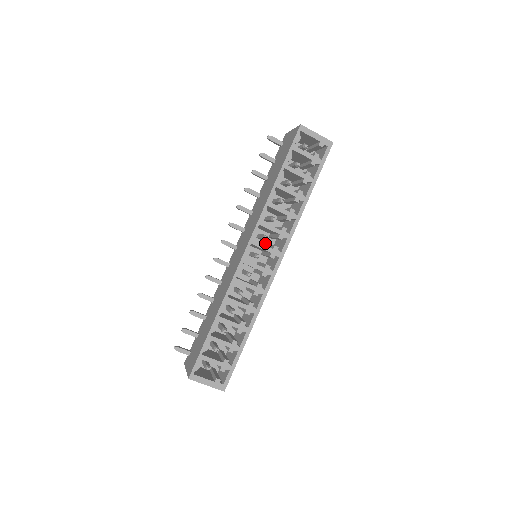
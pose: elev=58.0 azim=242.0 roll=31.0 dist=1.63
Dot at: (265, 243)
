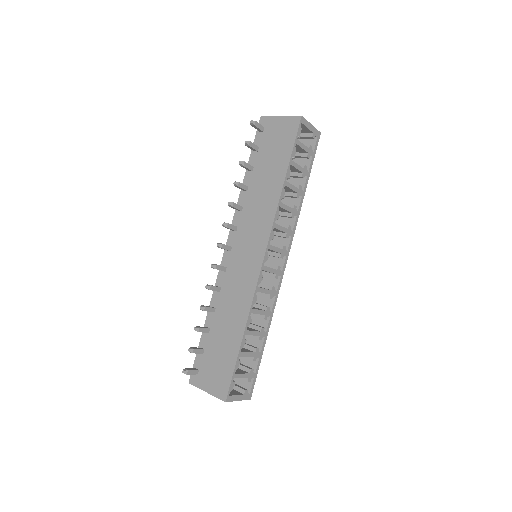
Dot at: occluded
